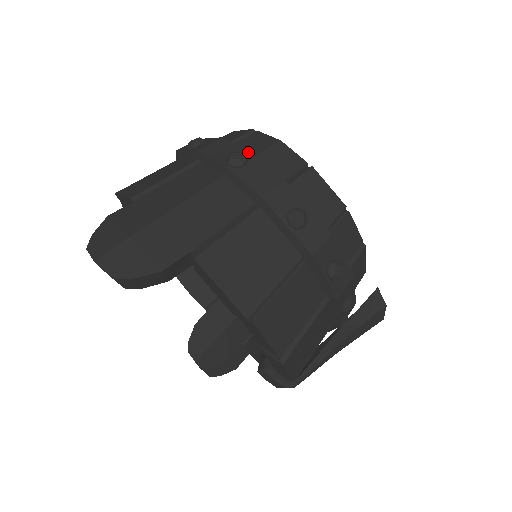
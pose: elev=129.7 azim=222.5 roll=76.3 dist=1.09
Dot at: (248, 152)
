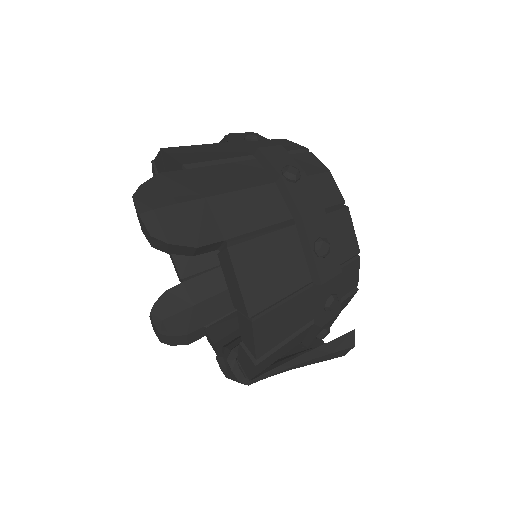
Dot at: (302, 171)
